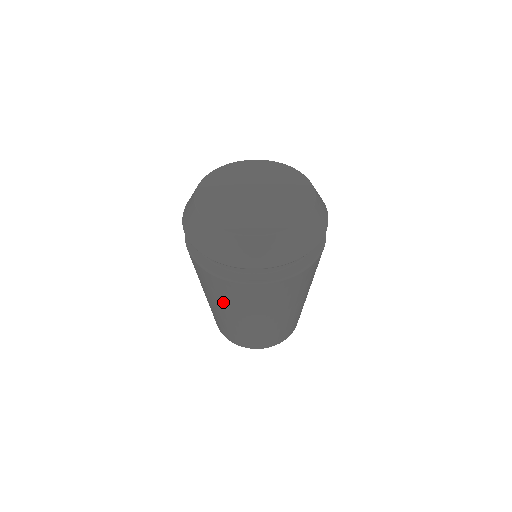
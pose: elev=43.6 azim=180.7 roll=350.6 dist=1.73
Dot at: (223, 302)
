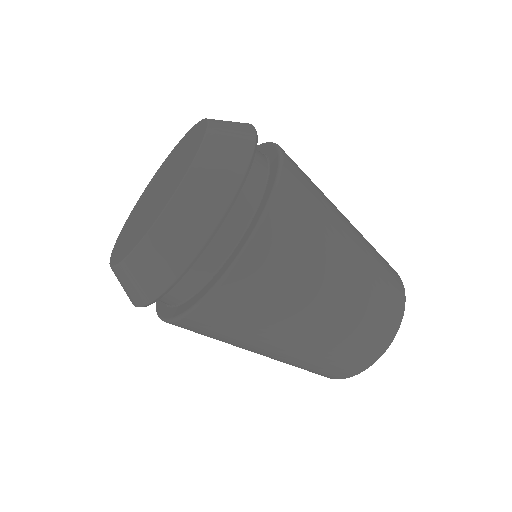
Dot at: occluded
